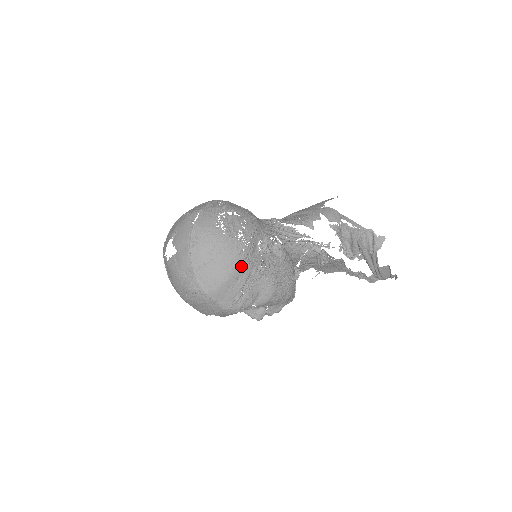
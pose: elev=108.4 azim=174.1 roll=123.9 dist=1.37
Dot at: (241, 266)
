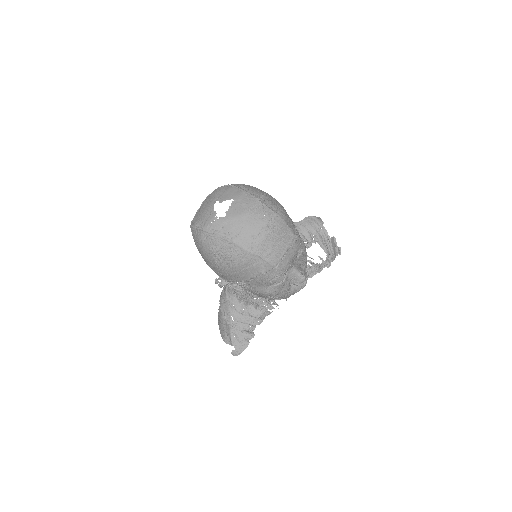
Dot at: occluded
